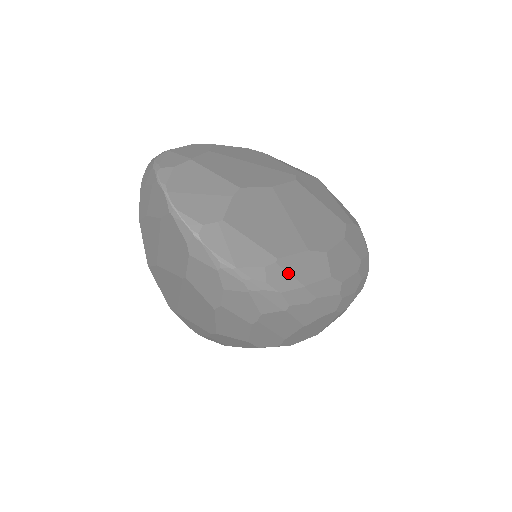
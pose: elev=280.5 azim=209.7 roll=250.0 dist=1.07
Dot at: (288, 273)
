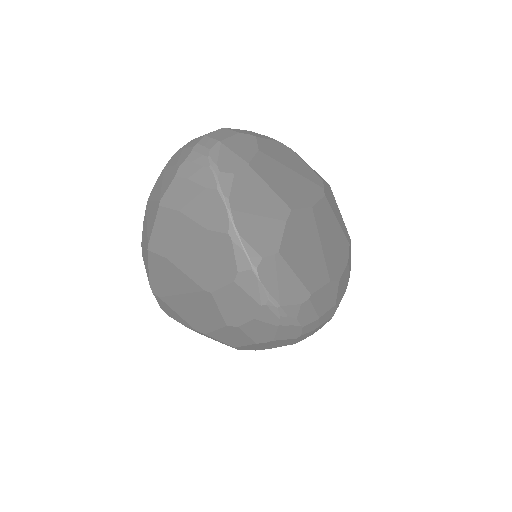
Dot at: (313, 307)
